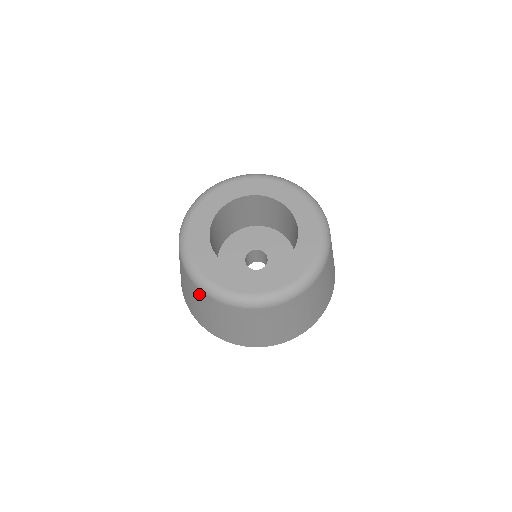
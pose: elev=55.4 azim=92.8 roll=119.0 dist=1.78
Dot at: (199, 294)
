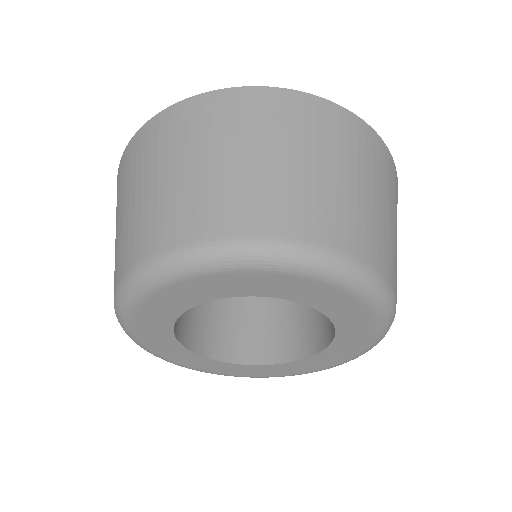
Dot at: occluded
